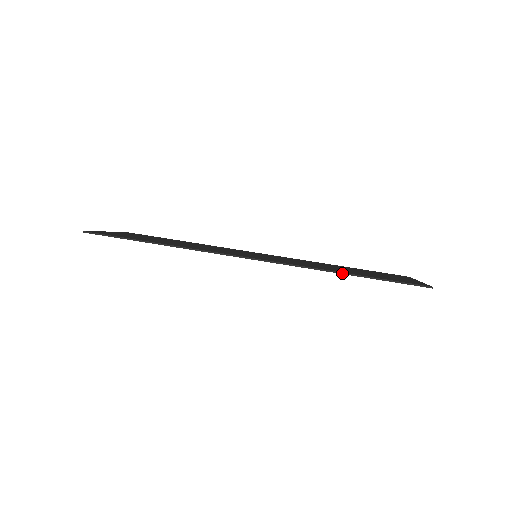
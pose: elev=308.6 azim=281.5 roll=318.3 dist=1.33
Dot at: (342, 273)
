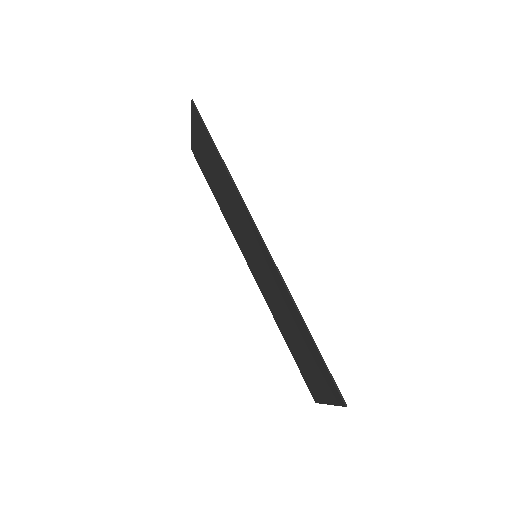
Dot at: (305, 324)
